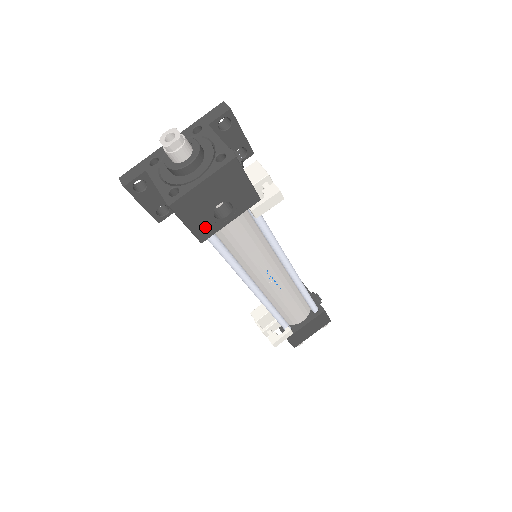
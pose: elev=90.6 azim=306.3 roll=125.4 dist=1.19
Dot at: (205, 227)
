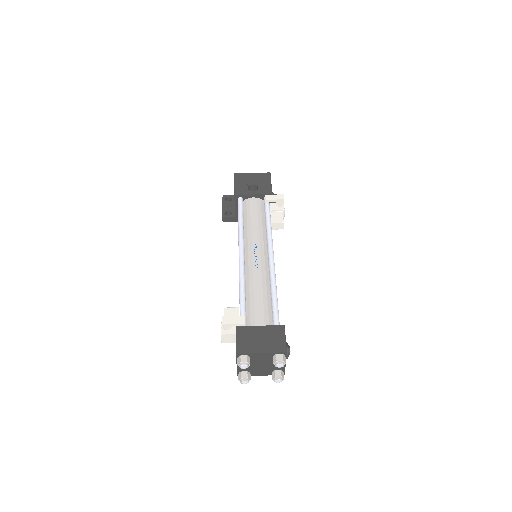
Dot at: (241, 190)
